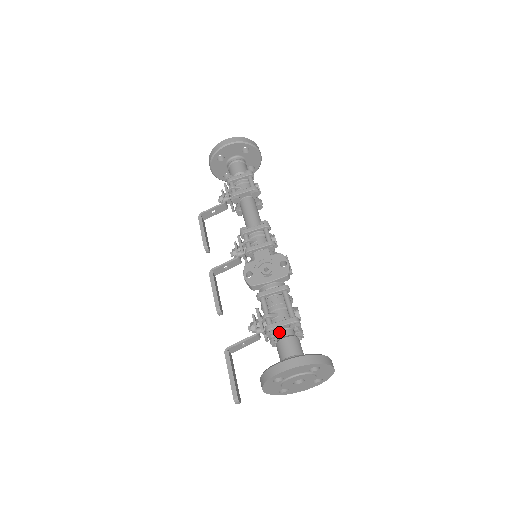
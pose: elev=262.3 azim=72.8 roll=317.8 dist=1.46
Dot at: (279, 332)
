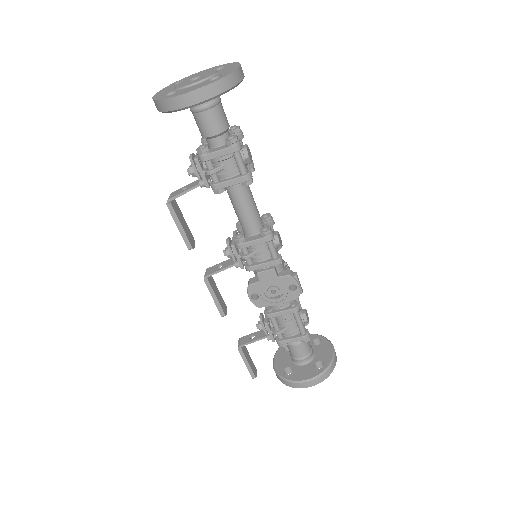
Dot at: occluded
